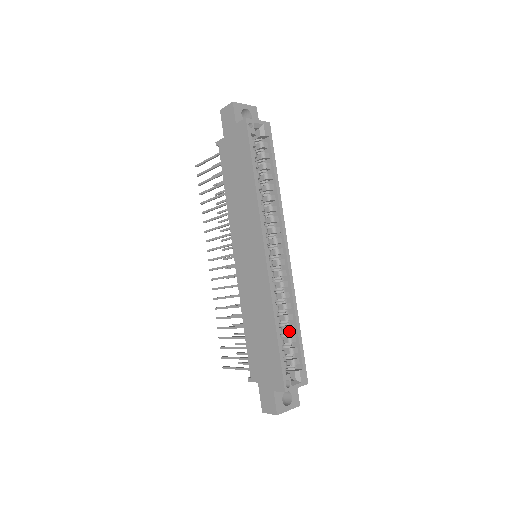
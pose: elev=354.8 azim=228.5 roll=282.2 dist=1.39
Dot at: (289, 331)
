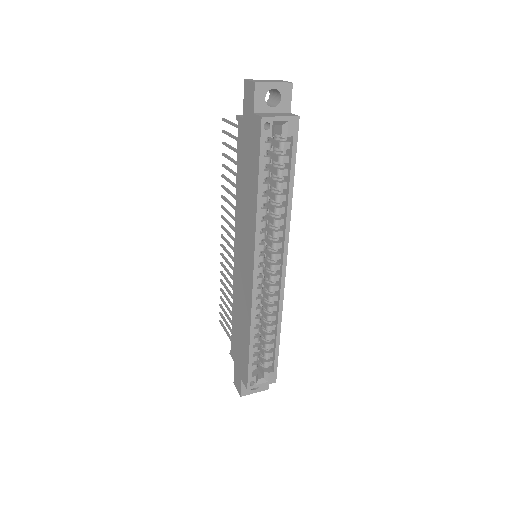
Dot at: (267, 339)
